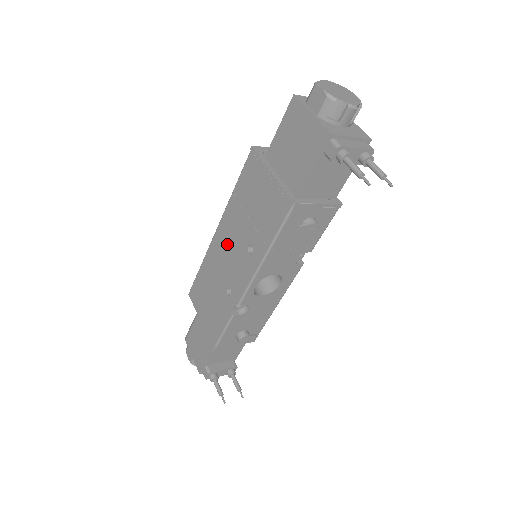
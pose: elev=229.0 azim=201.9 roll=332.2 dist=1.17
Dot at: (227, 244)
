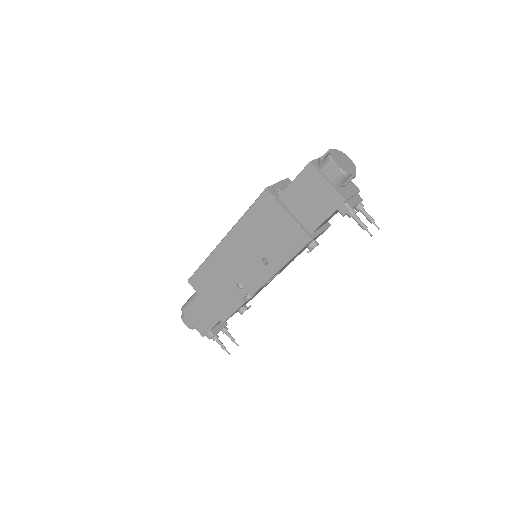
Dot at: (237, 253)
